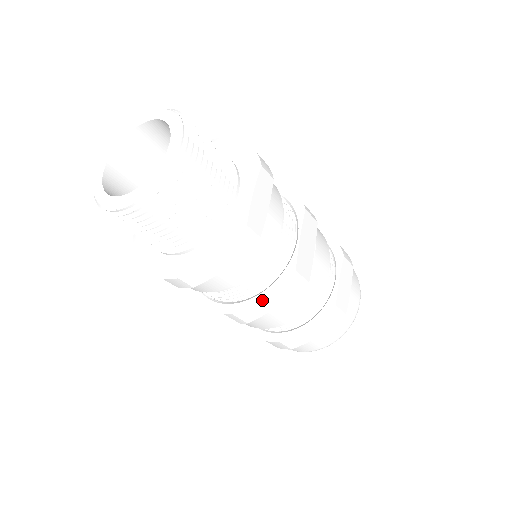
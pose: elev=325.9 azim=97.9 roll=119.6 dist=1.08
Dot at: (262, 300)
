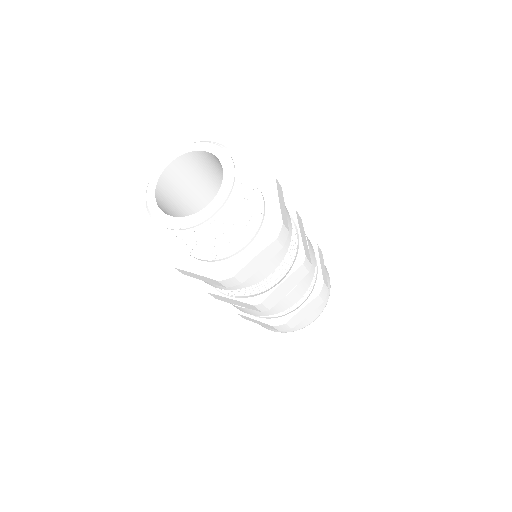
Dot at: (283, 286)
